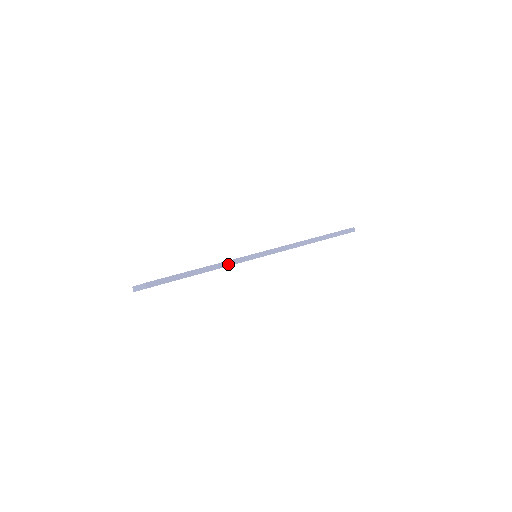
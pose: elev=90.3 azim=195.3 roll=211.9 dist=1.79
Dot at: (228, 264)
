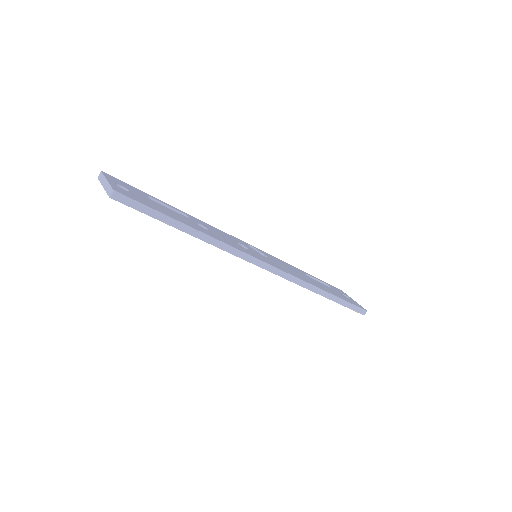
Dot at: (221, 246)
